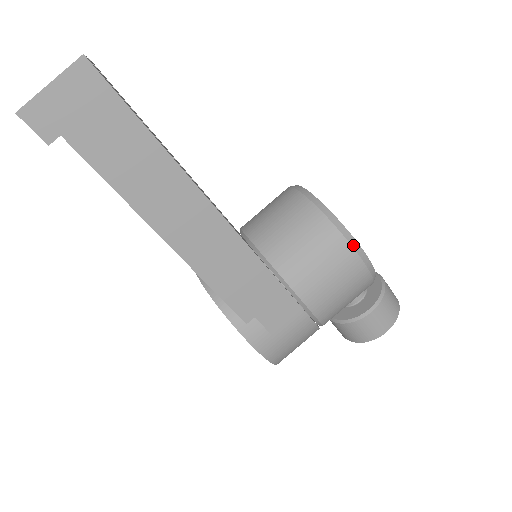
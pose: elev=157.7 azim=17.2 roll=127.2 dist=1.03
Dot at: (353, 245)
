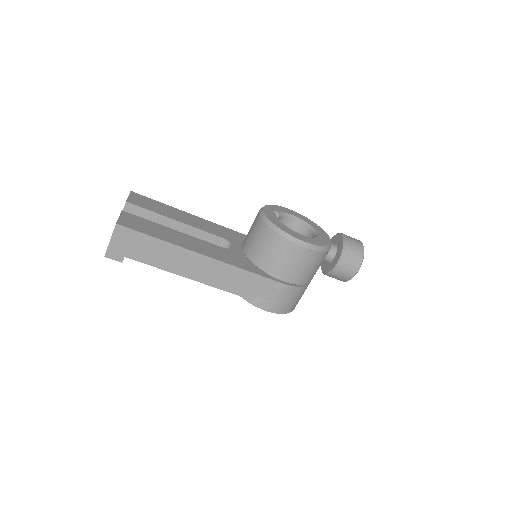
Dot at: (294, 241)
